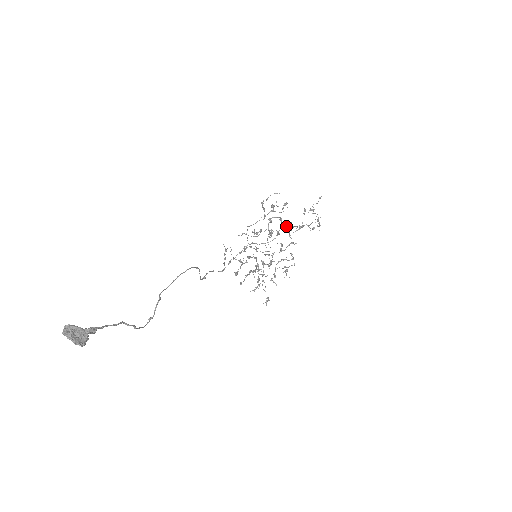
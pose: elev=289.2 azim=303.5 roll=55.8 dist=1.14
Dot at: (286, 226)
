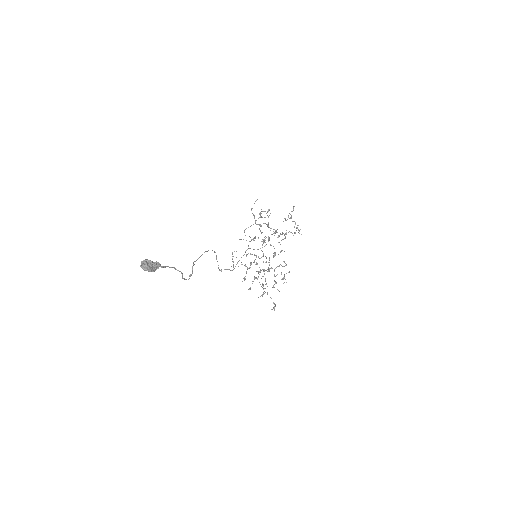
Dot at: (274, 232)
